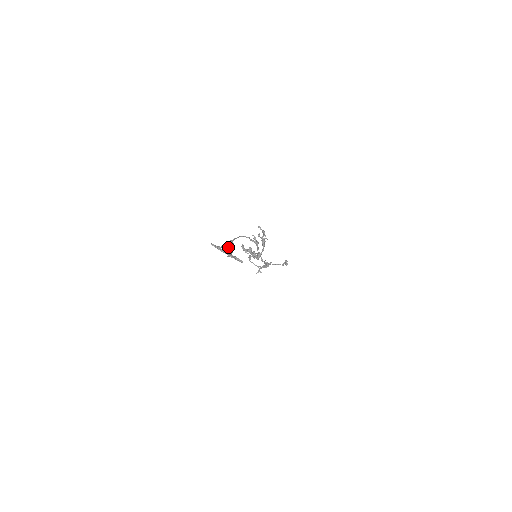
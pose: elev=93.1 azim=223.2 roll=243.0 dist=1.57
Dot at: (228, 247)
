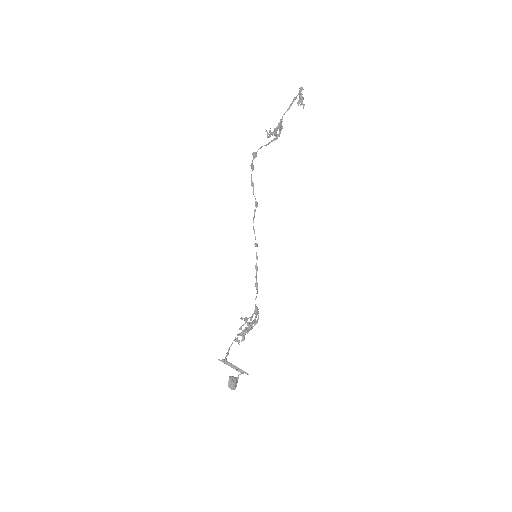
Dot at: (231, 386)
